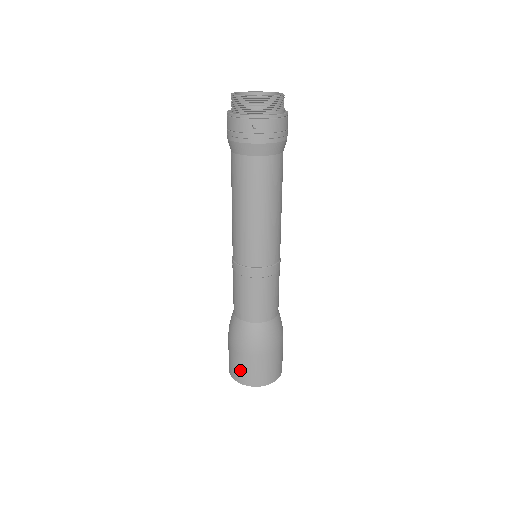
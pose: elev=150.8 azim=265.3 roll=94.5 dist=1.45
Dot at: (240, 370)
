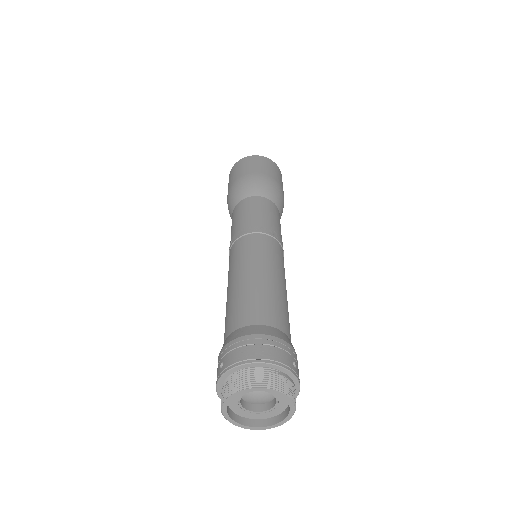
Dot at: occluded
